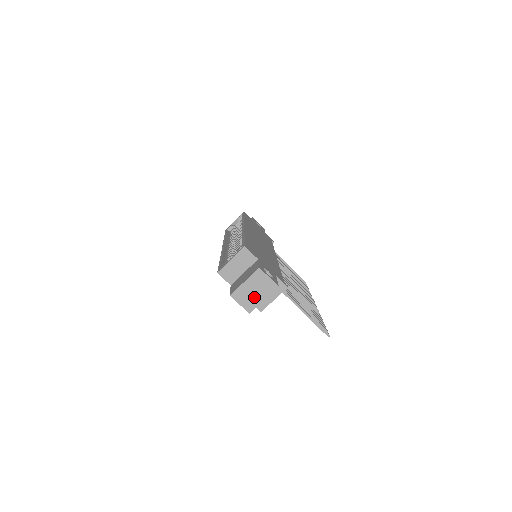
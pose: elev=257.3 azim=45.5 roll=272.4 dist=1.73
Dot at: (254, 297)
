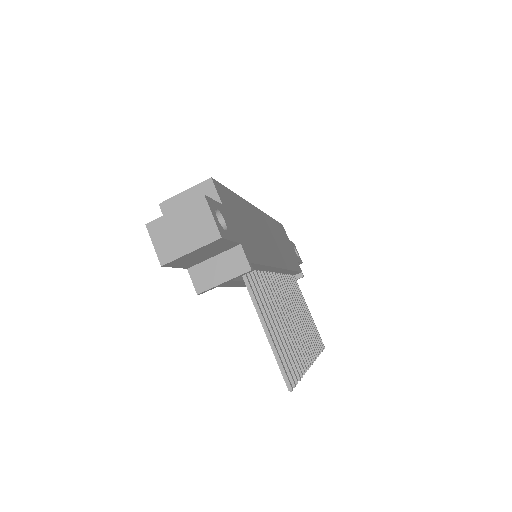
Dot at: (178, 241)
